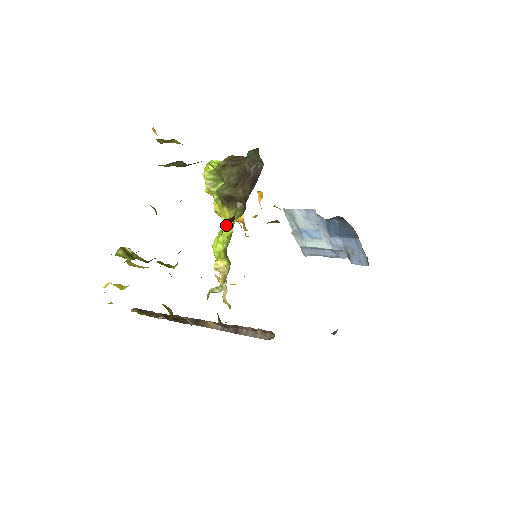
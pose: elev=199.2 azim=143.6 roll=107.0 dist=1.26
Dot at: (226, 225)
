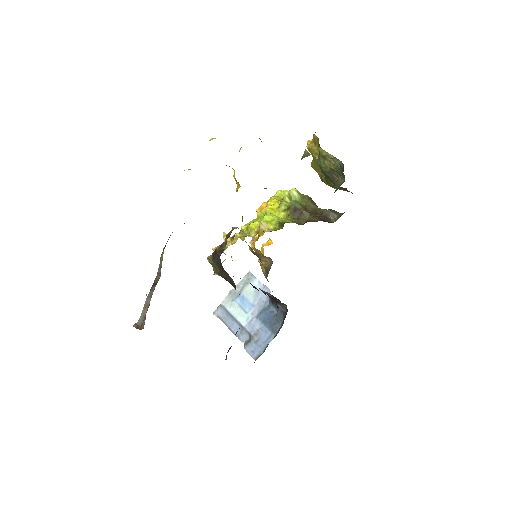
Dot at: occluded
